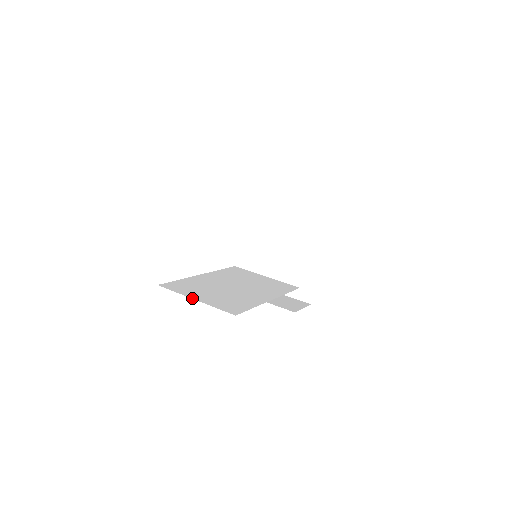
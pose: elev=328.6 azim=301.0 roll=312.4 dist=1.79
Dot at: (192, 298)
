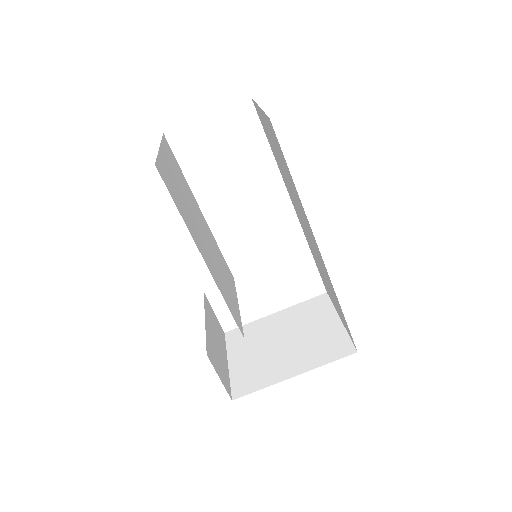
Dot at: (161, 146)
